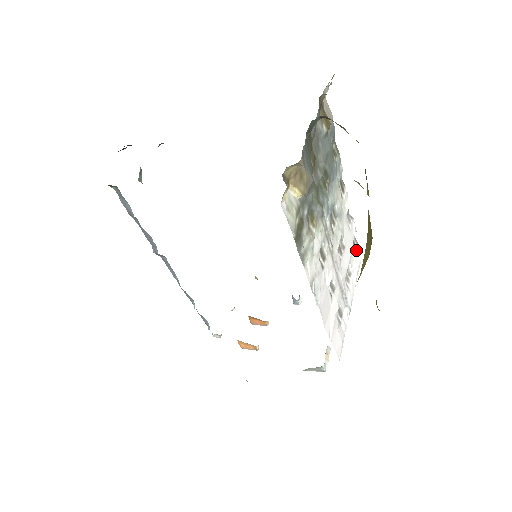
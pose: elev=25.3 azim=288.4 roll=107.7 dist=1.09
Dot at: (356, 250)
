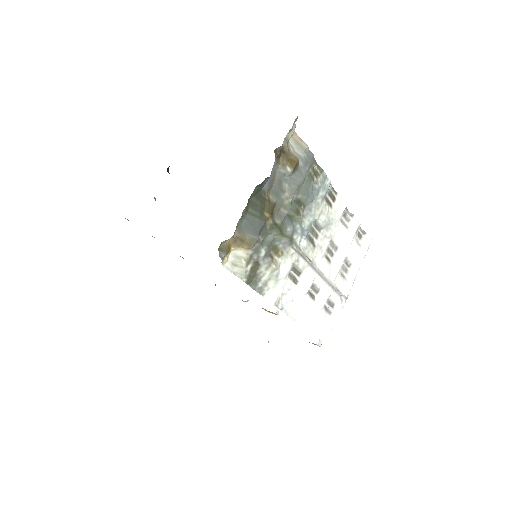
Dot at: (362, 239)
